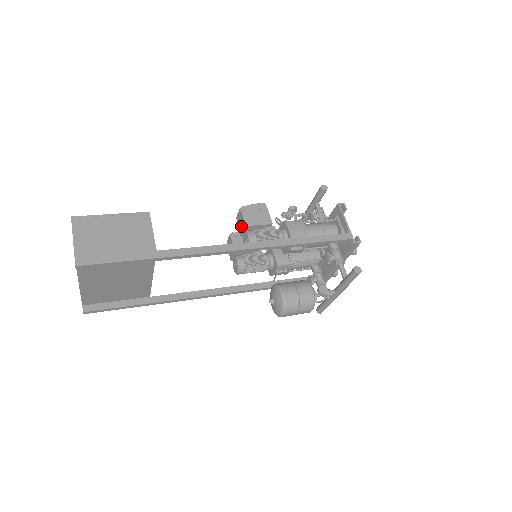
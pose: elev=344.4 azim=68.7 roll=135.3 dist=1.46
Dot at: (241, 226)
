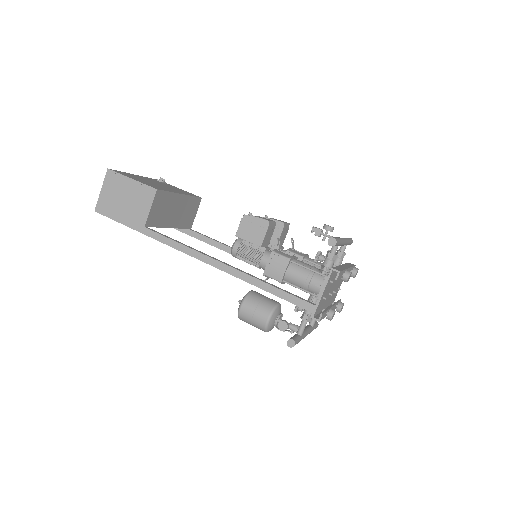
Dot at: occluded
